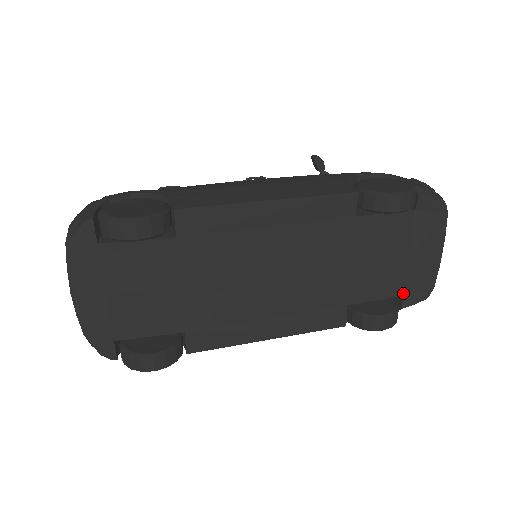
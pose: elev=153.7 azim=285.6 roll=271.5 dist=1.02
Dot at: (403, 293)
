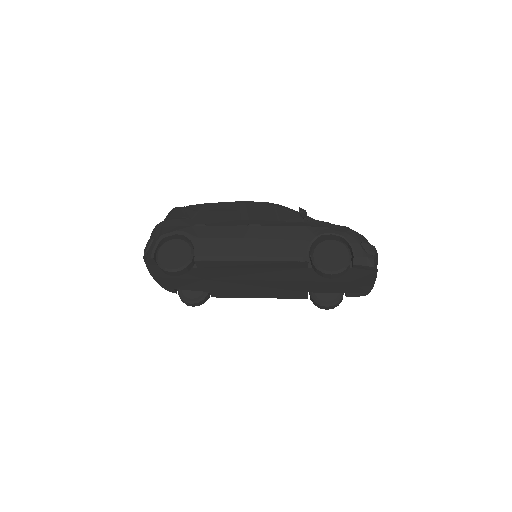
Dot at: (347, 292)
